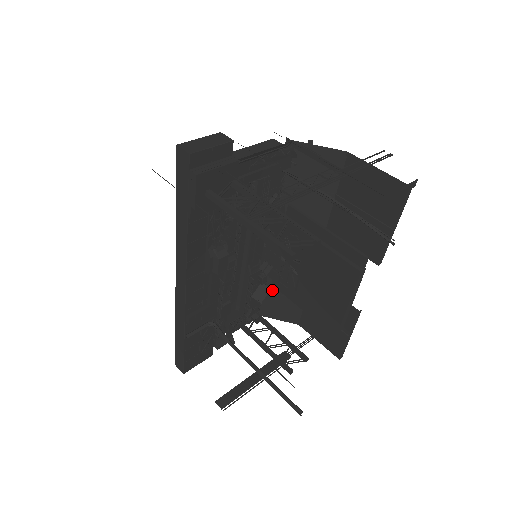
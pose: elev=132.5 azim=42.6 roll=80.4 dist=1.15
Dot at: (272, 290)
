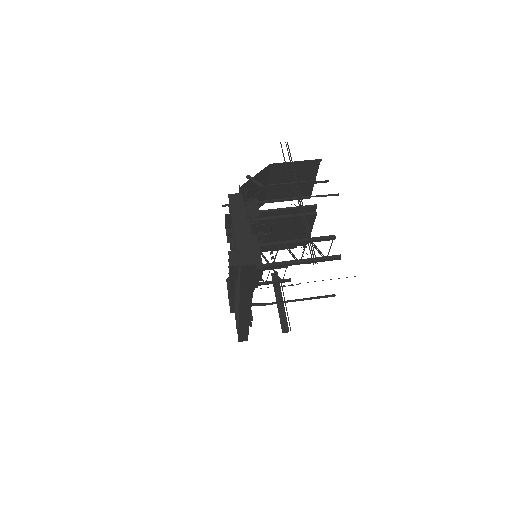
Dot at: occluded
